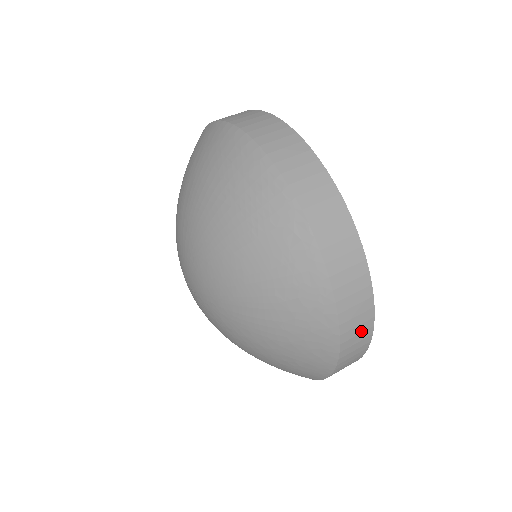
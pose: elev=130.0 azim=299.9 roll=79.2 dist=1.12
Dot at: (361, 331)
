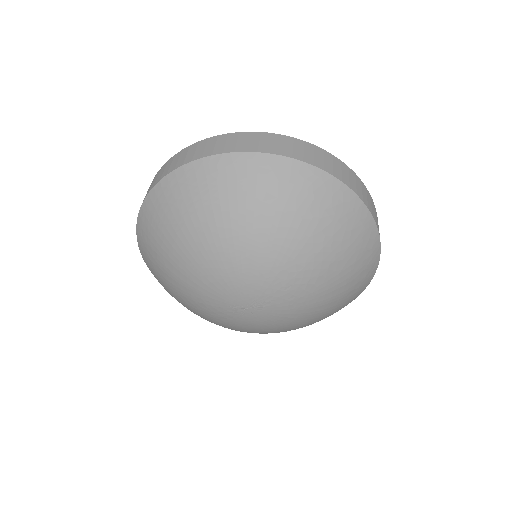
Dot at: (331, 162)
